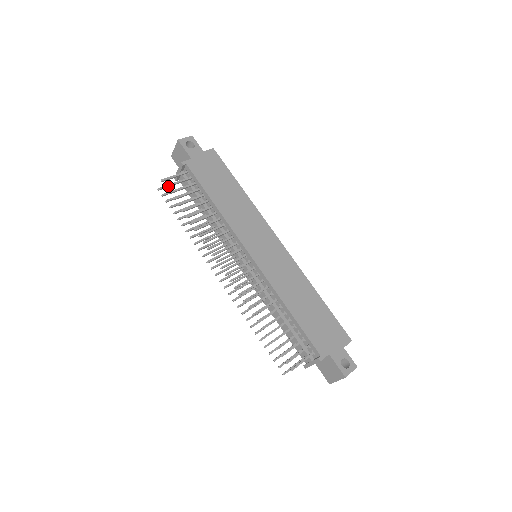
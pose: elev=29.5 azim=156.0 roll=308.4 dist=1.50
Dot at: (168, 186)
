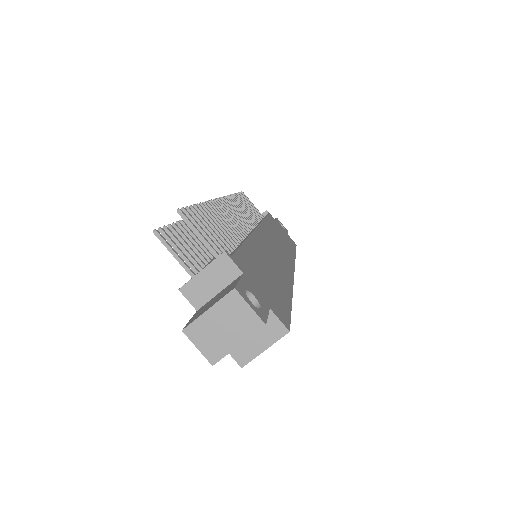
Dot at: (243, 194)
